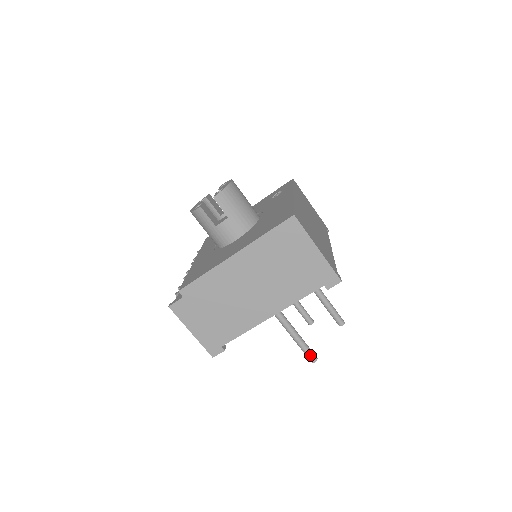
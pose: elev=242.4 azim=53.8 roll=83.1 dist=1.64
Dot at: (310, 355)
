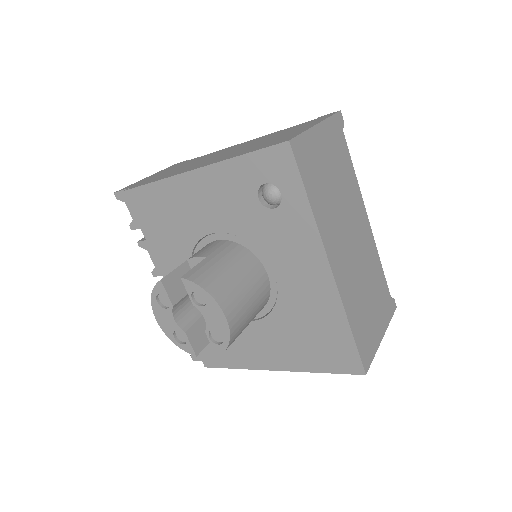
Dot at: occluded
